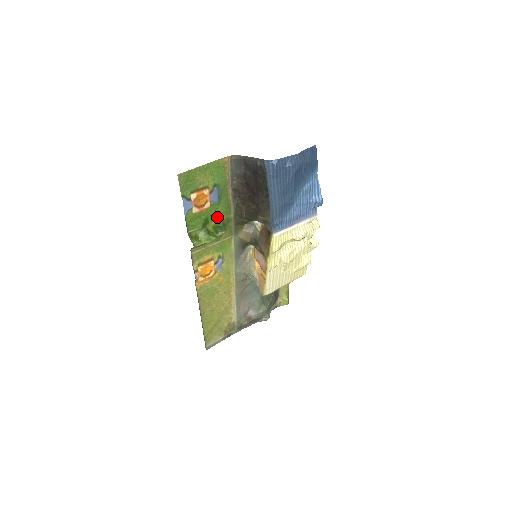
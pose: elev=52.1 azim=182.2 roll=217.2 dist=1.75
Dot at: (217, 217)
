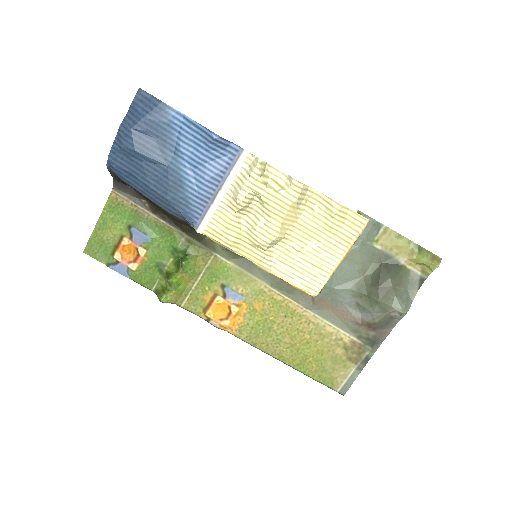
Dot at: (170, 252)
